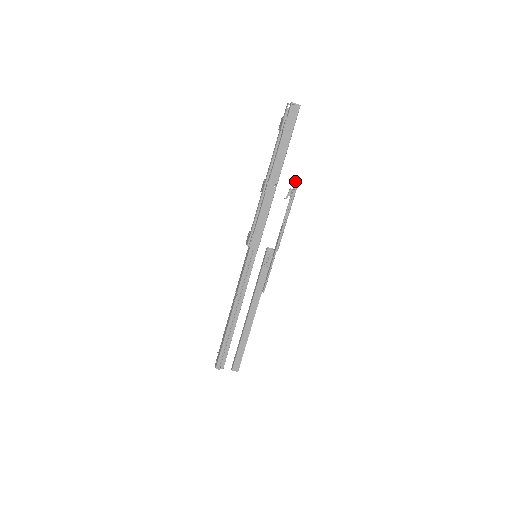
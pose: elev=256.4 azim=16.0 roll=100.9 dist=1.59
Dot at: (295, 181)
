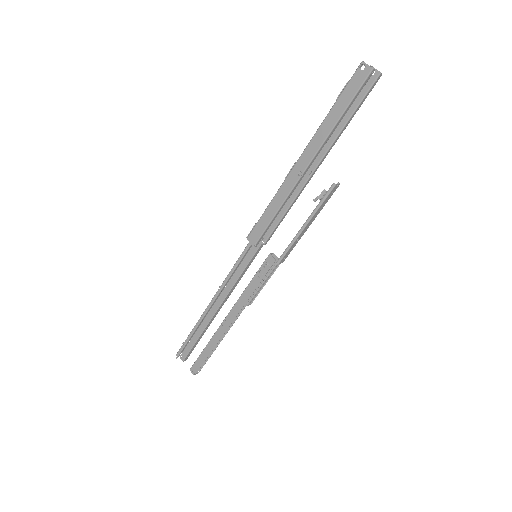
Dot at: (338, 183)
